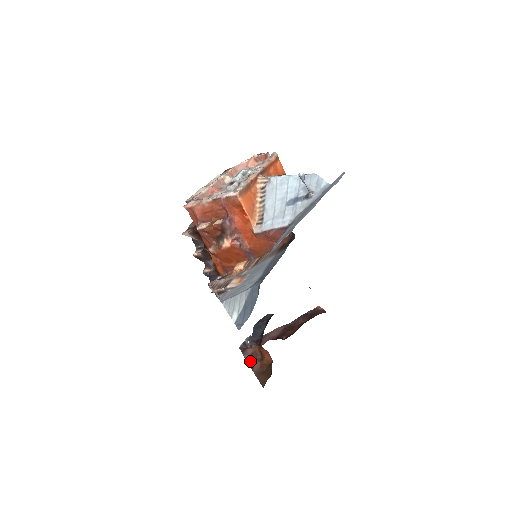
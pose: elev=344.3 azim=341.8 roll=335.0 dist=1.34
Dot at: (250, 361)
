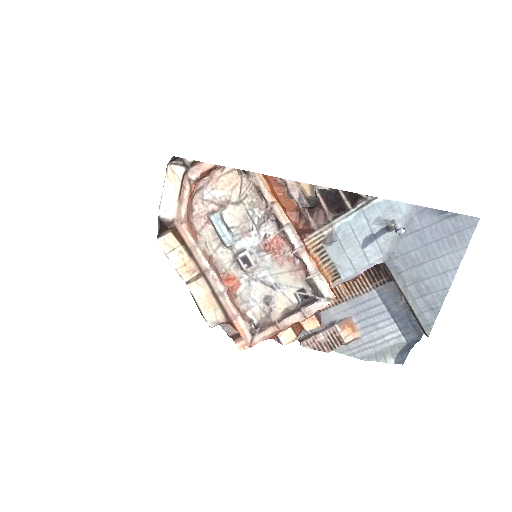
Dot at: occluded
